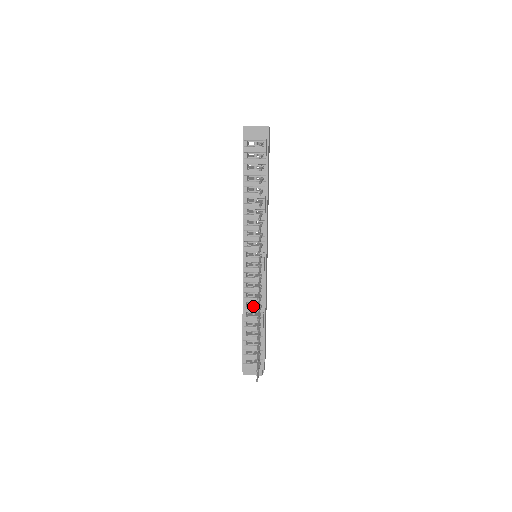
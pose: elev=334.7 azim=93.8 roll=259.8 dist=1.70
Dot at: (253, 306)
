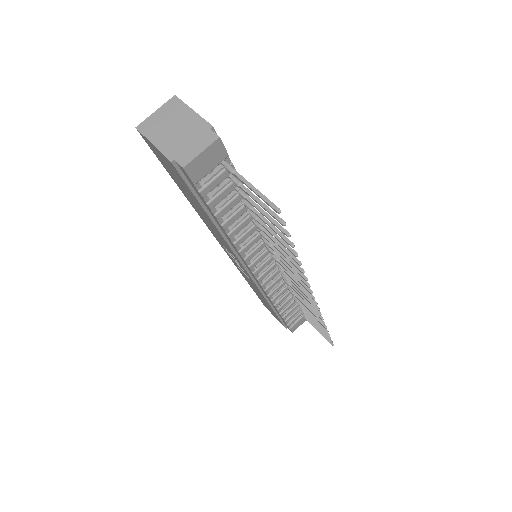
Dot at: (282, 296)
